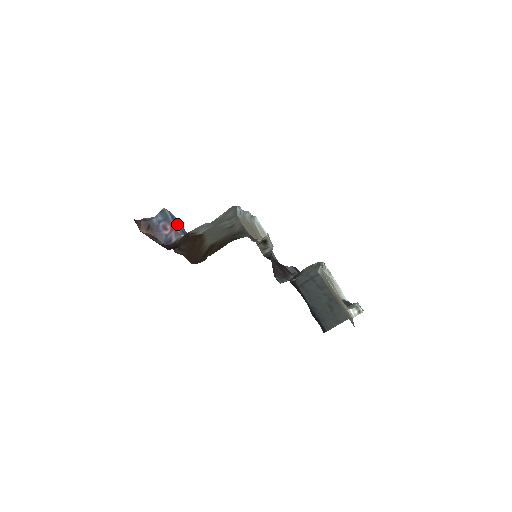
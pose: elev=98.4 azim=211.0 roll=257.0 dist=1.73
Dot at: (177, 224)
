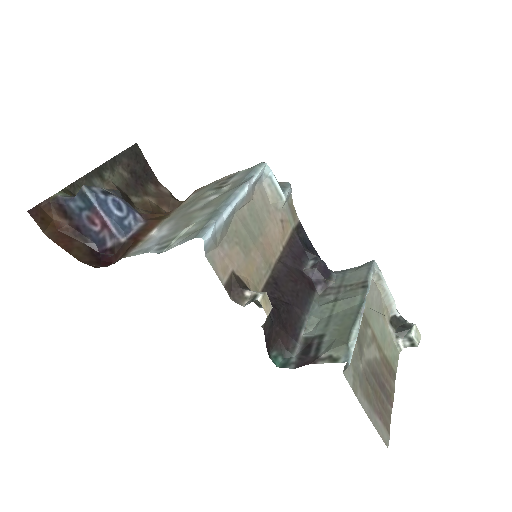
Dot at: (111, 217)
